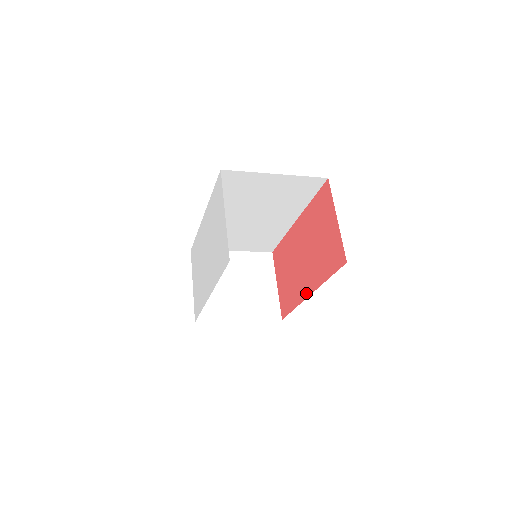
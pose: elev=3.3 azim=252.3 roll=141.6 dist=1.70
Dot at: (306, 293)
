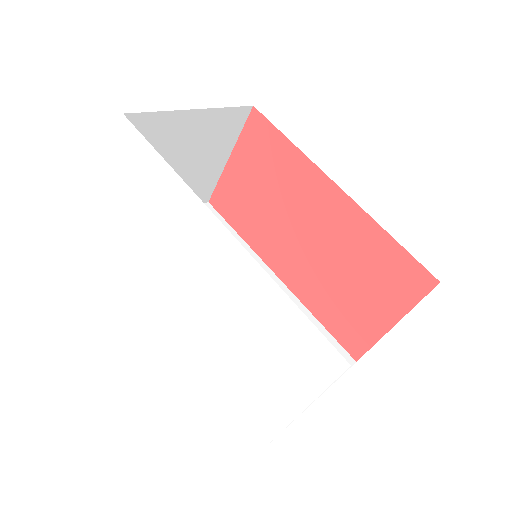
Dot at: (274, 266)
